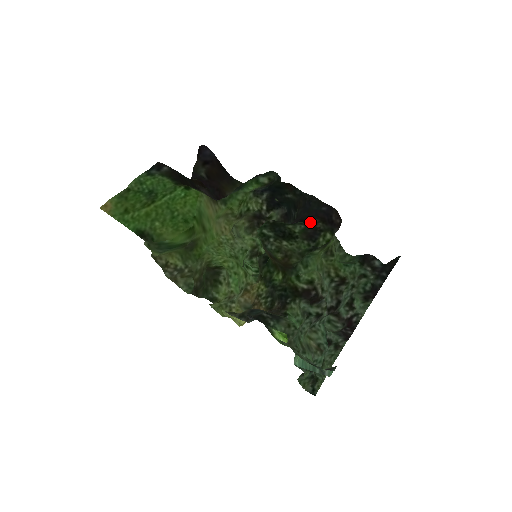
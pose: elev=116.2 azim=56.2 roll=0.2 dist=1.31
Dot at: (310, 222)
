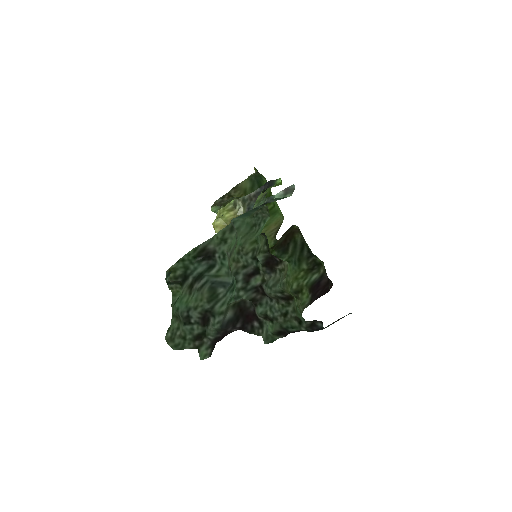
Dot at: occluded
